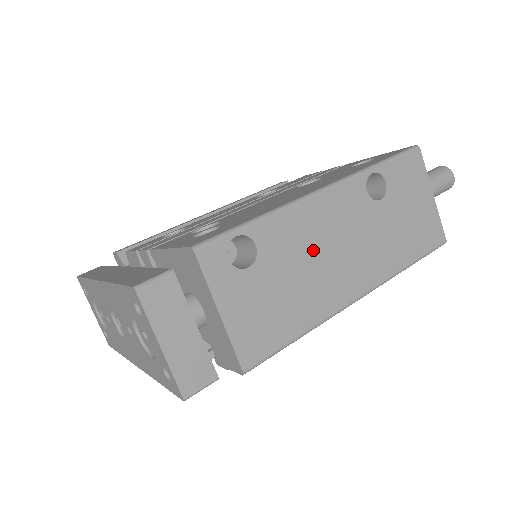
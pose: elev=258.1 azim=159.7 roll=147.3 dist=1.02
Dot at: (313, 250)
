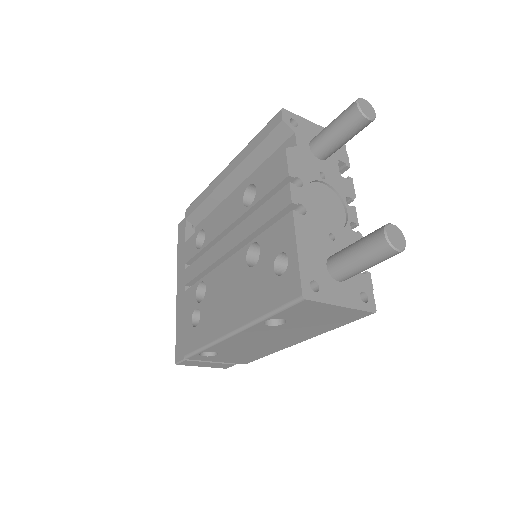
Dot at: (249, 345)
